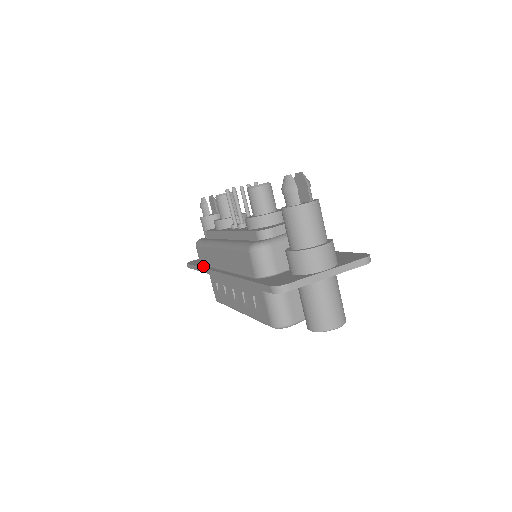
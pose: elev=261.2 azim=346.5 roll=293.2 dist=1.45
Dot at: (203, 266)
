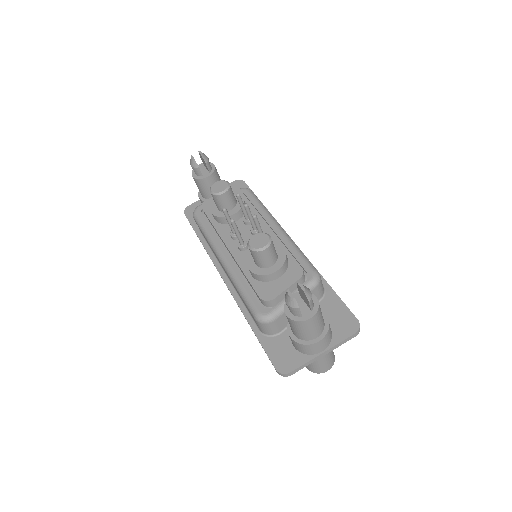
Dot at: (204, 243)
